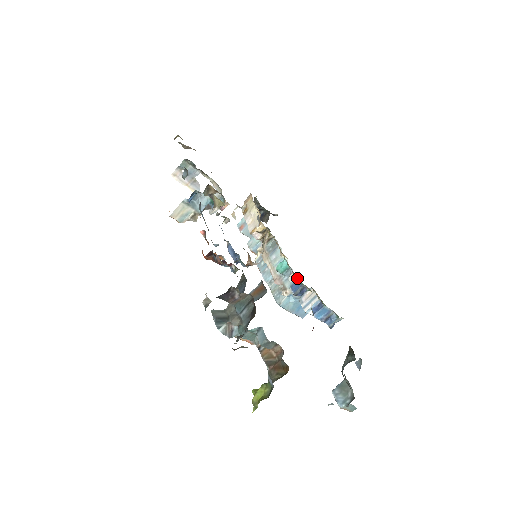
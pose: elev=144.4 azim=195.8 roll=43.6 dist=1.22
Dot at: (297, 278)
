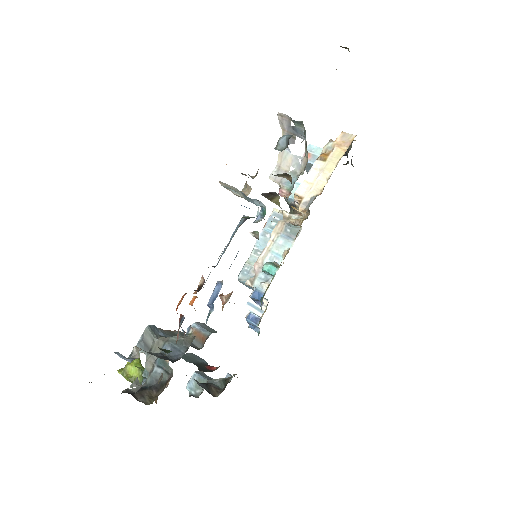
Dot at: occluded
